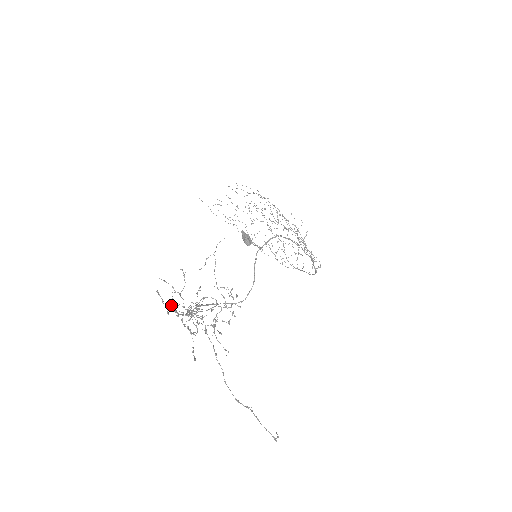
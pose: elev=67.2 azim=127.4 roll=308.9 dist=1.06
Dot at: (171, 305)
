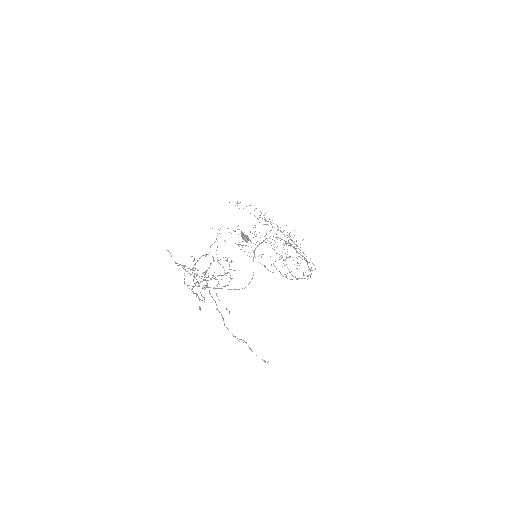
Dot at: occluded
